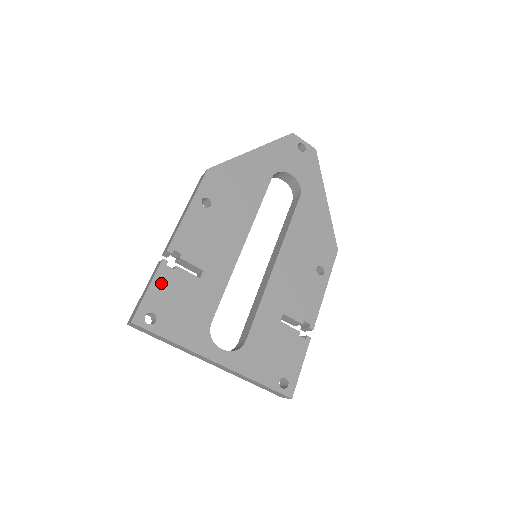
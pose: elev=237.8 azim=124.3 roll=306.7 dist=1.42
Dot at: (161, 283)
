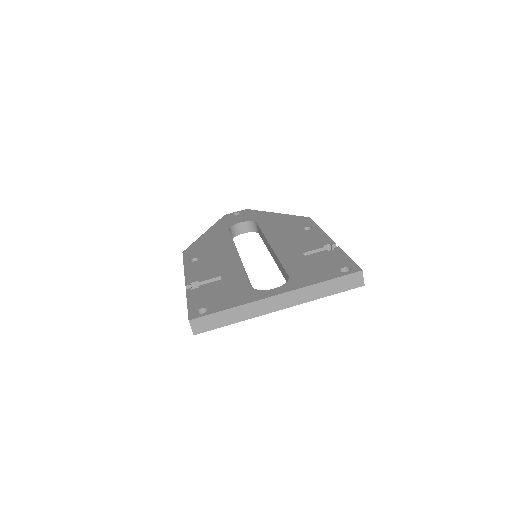
Dot at: (195, 297)
